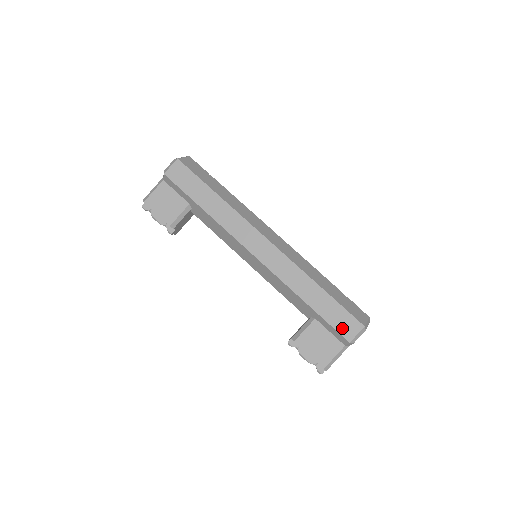
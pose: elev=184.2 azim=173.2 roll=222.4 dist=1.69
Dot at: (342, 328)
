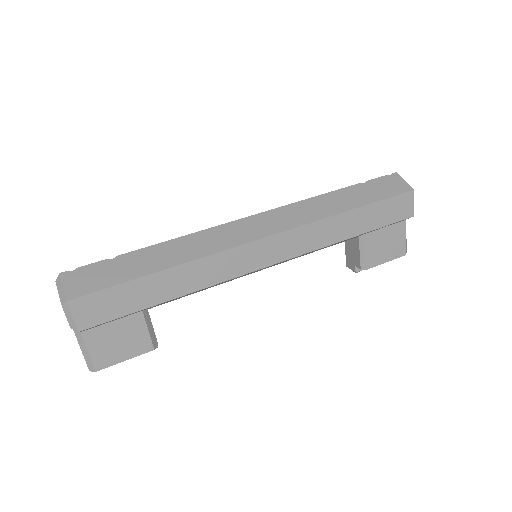
Dot at: (399, 215)
